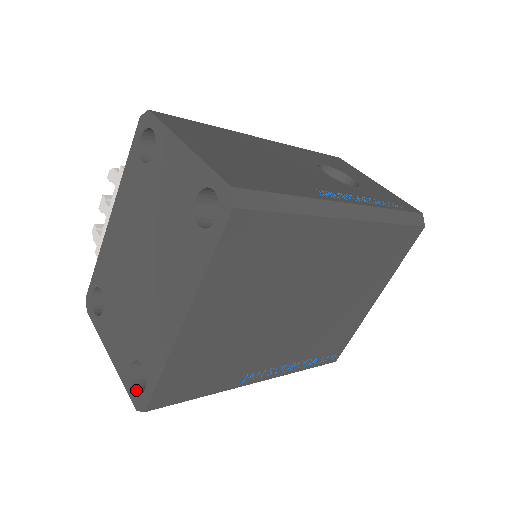
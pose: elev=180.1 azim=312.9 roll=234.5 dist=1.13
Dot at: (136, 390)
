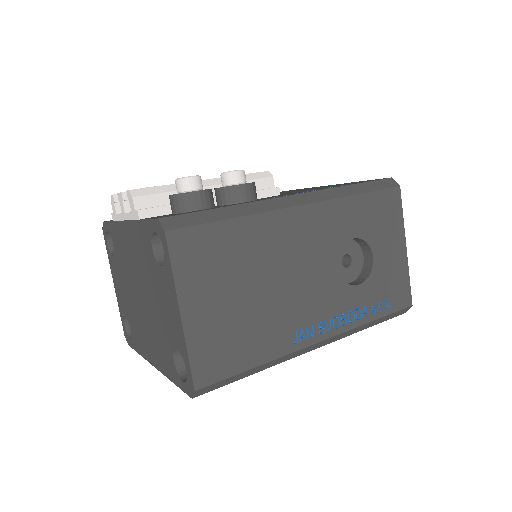
Dot at: (126, 327)
